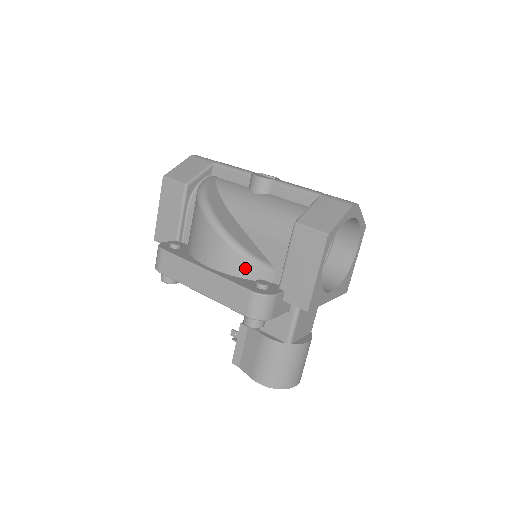
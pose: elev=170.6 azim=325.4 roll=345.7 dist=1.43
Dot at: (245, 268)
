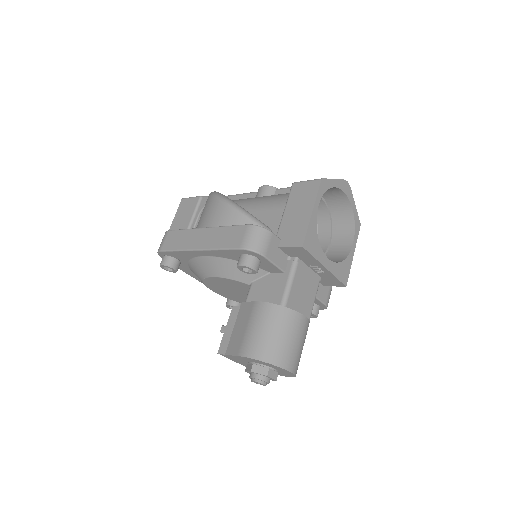
Dot at: (244, 224)
